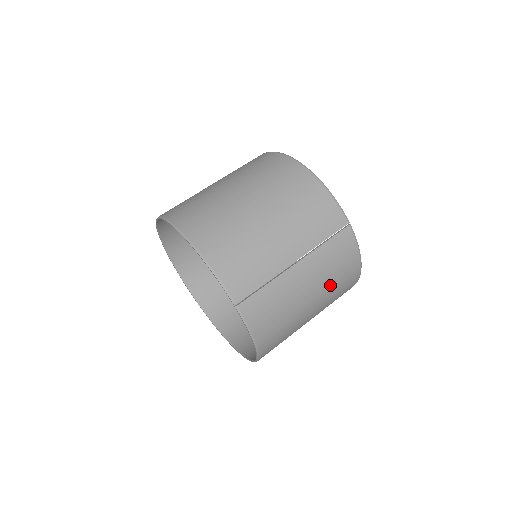
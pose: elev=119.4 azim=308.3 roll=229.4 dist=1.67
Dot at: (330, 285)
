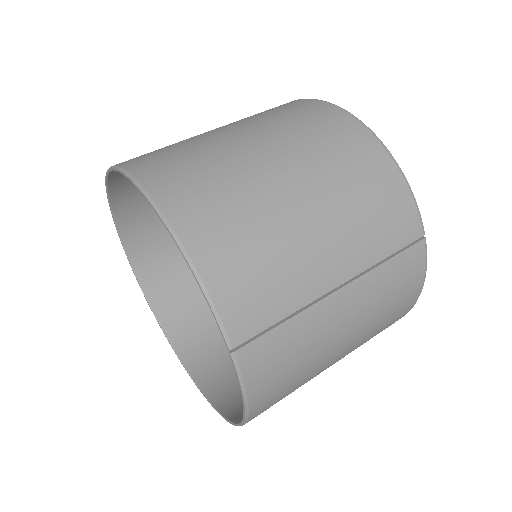
Dot at: (373, 326)
